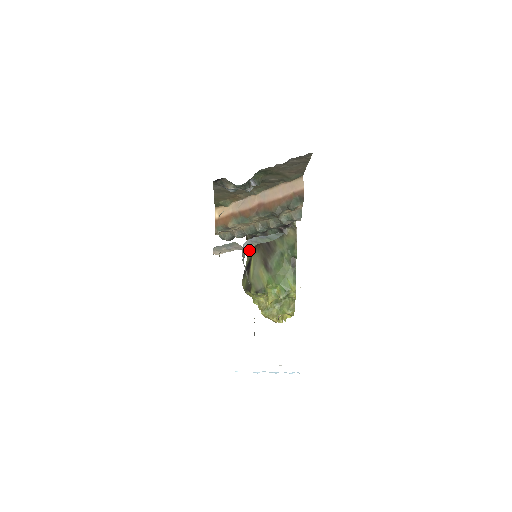
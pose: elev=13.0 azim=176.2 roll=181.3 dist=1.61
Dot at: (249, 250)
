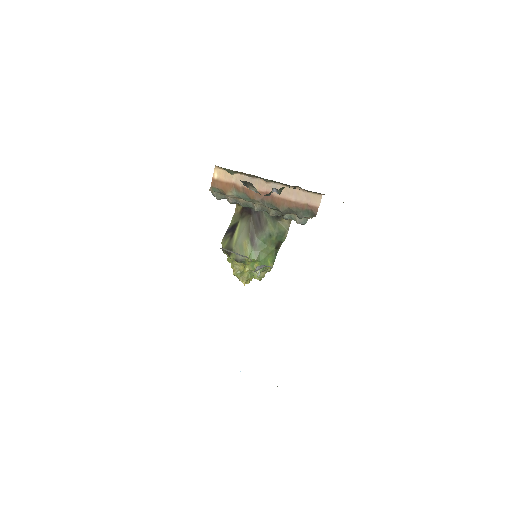
Dot at: (259, 269)
